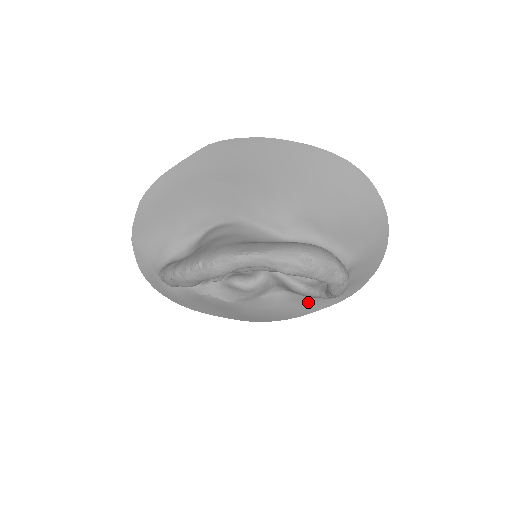
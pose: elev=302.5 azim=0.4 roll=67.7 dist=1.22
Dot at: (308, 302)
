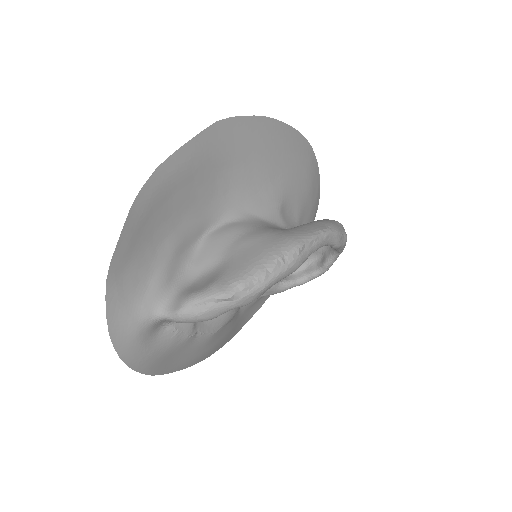
Dot at: (251, 310)
